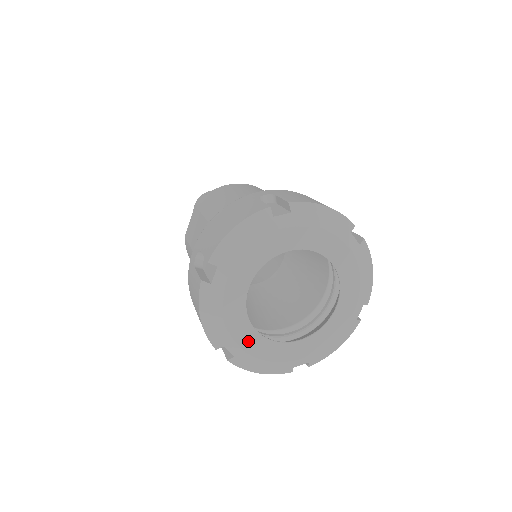
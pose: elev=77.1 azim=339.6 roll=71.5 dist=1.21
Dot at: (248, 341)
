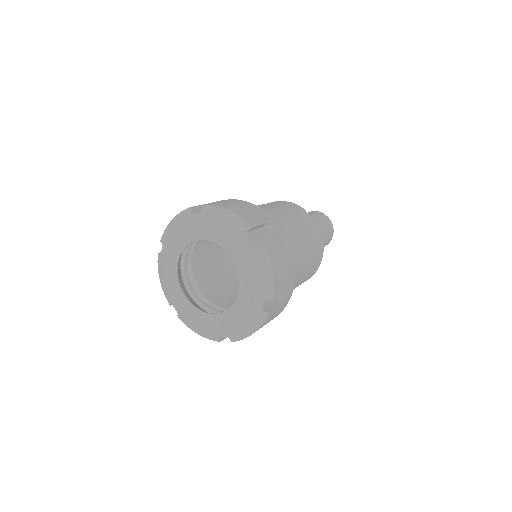
Dot at: (218, 323)
